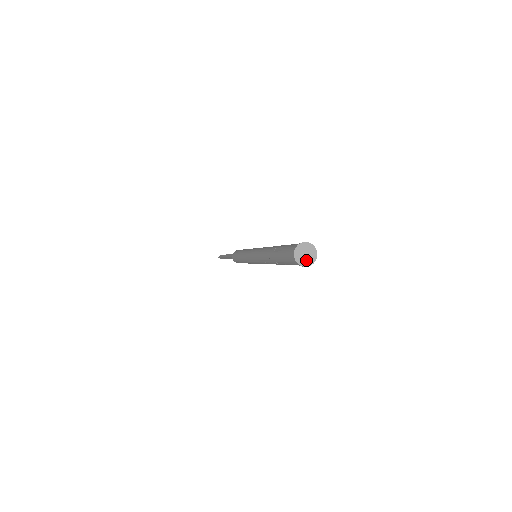
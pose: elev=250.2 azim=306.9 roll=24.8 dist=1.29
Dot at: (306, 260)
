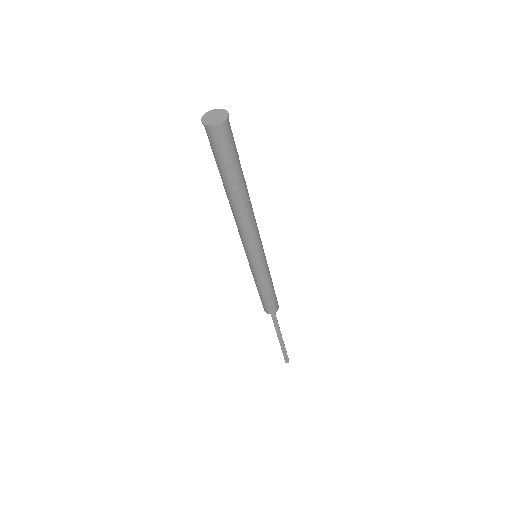
Dot at: (219, 119)
